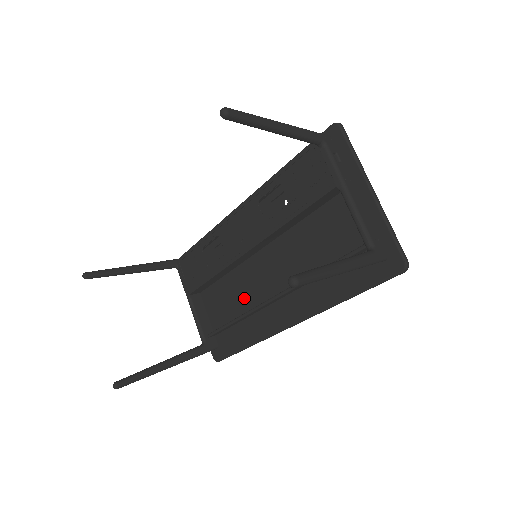
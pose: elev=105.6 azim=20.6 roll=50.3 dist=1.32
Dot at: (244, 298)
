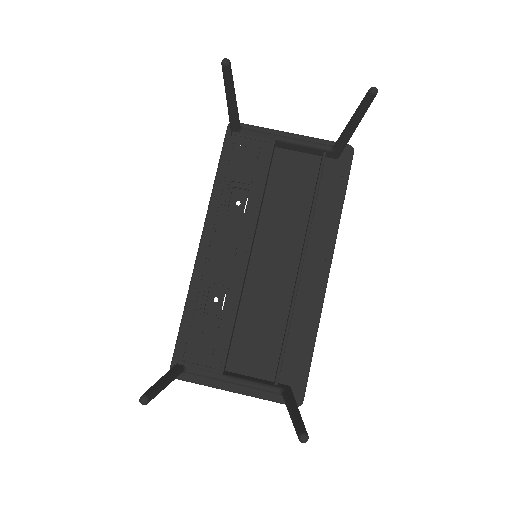
Dot at: (273, 309)
